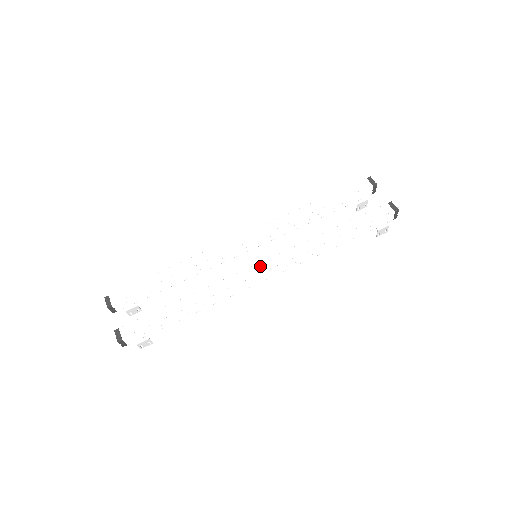
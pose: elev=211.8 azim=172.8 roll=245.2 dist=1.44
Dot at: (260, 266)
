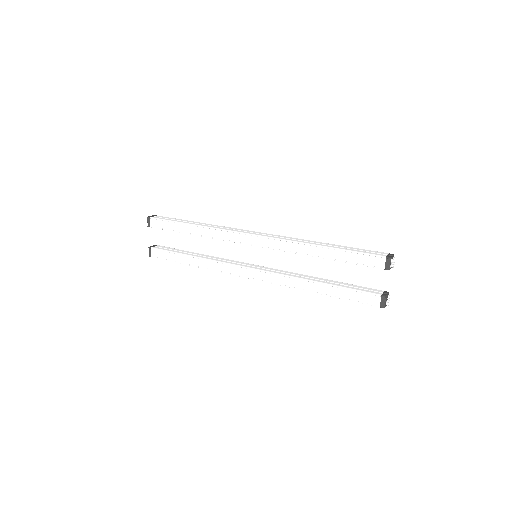
Dot at: (250, 272)
